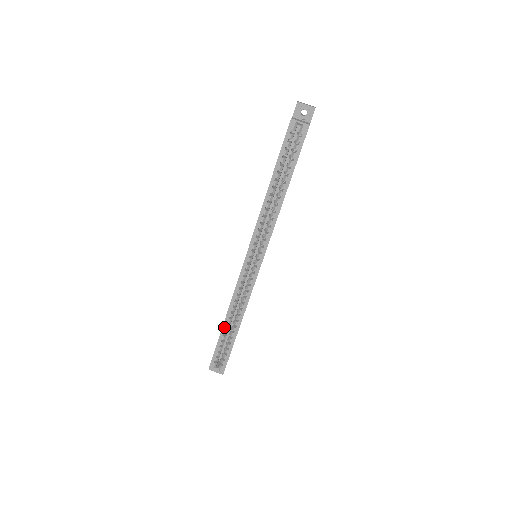
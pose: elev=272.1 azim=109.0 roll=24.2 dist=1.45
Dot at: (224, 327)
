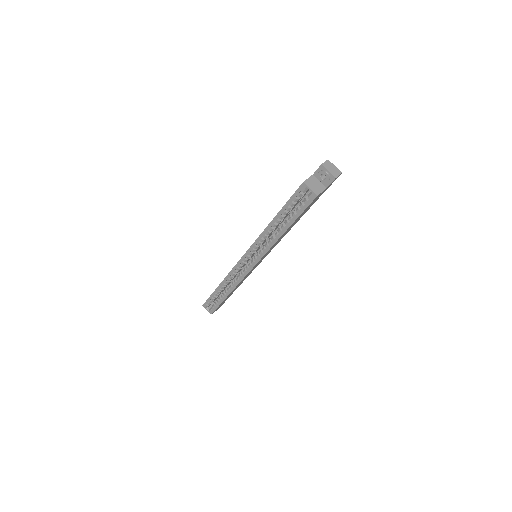
Dot at: (218, 289)
